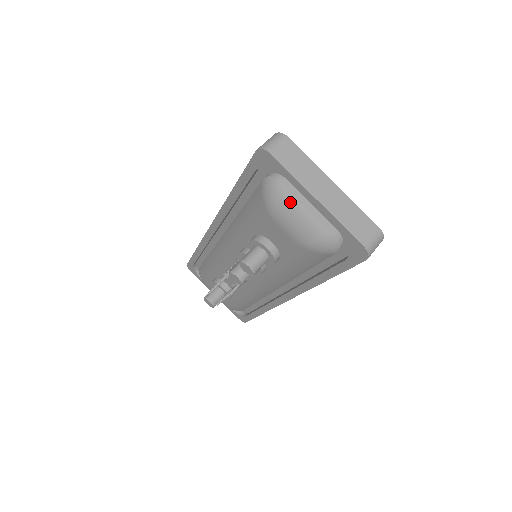
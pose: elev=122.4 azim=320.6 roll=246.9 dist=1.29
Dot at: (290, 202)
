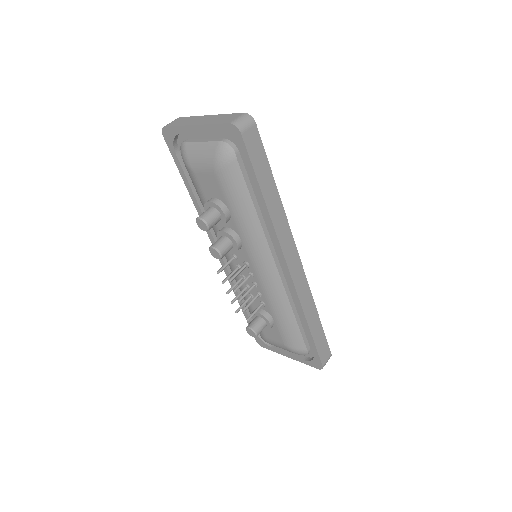
Dot at: (192, 147)
